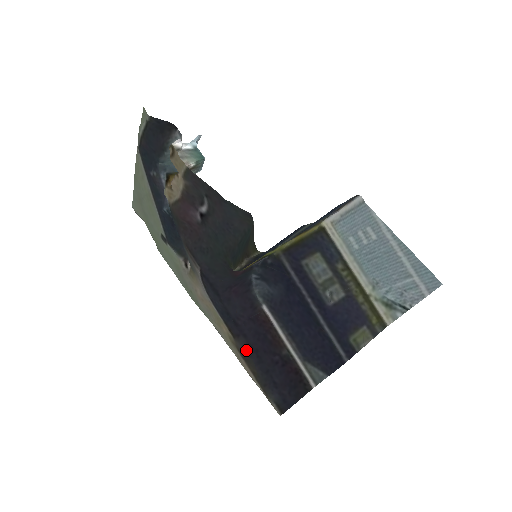
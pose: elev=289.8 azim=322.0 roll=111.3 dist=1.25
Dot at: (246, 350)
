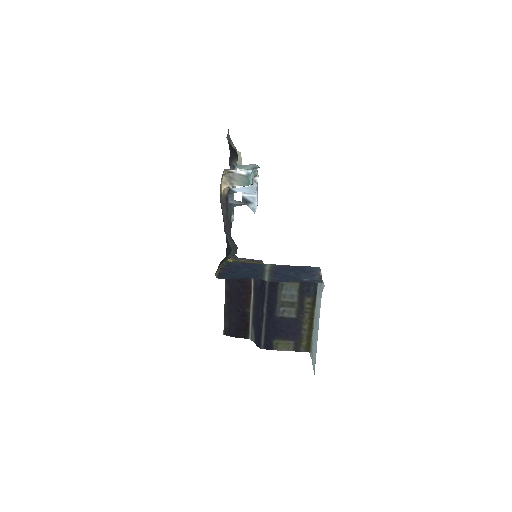
Dot at: (227, 292)
